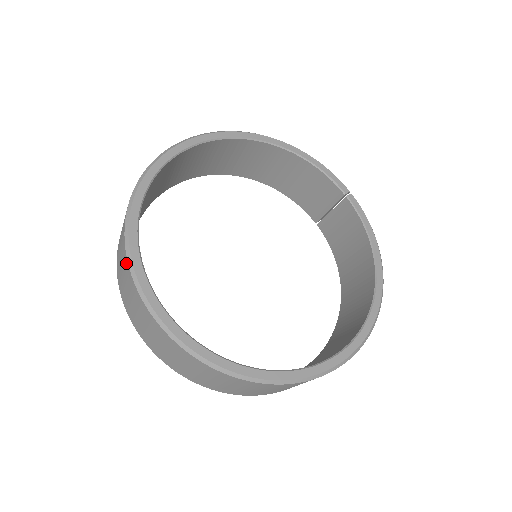
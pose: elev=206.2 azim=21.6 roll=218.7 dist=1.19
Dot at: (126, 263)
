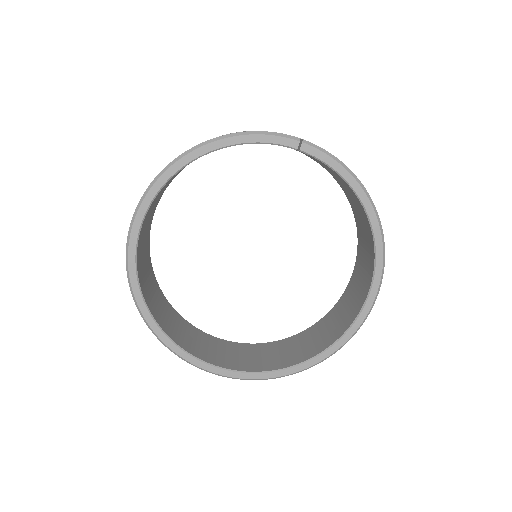
Dot at: occluded
